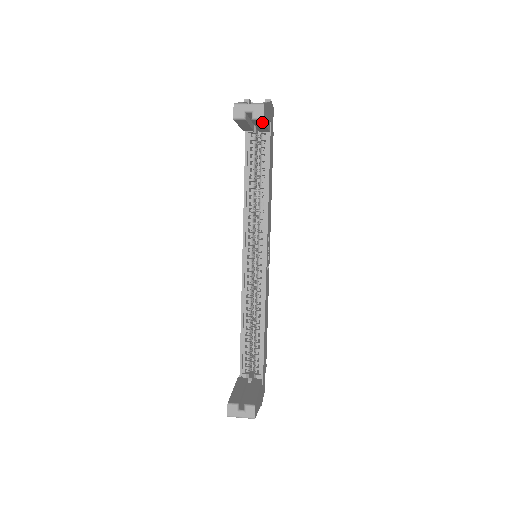
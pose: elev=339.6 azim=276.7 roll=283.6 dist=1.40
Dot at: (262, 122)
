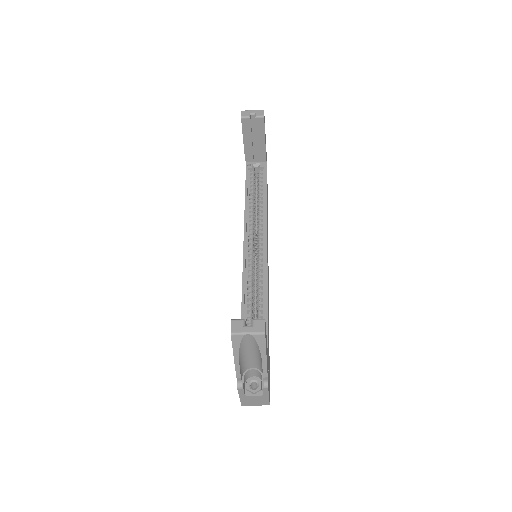
Dot at: (262, 126)
